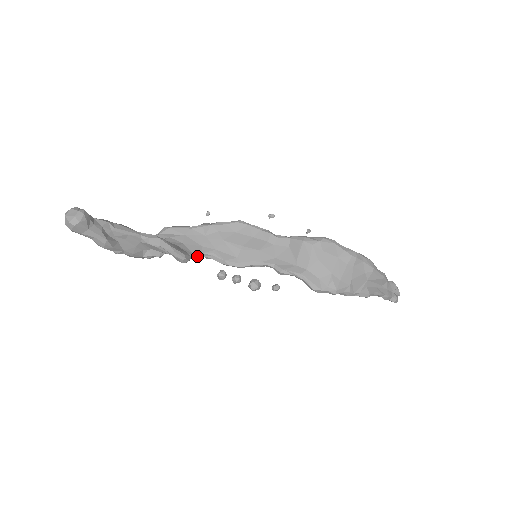
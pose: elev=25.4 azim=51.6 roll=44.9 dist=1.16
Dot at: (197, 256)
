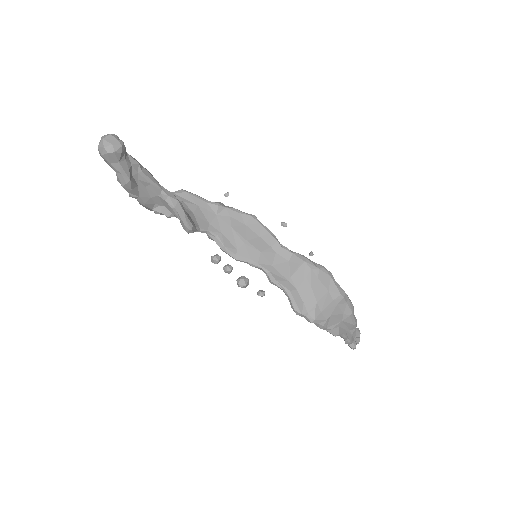
Dot at: (201, 231)
